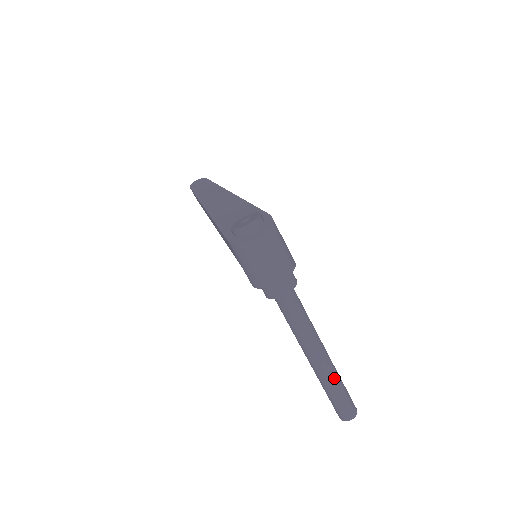
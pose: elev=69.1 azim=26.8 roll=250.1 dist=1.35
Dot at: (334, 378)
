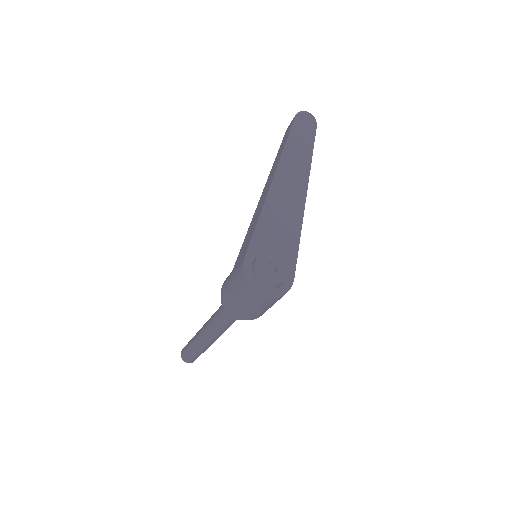
Dot at: (203, 349)
